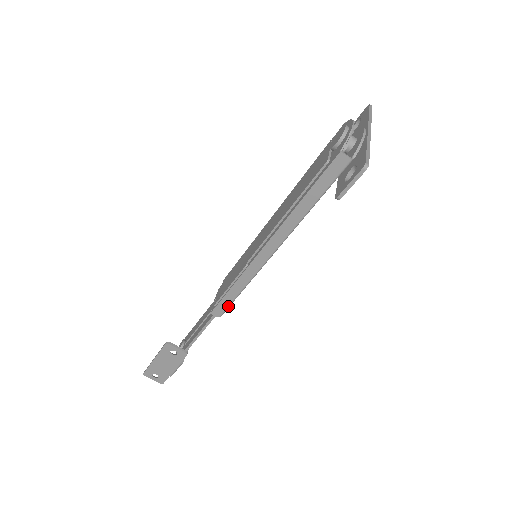
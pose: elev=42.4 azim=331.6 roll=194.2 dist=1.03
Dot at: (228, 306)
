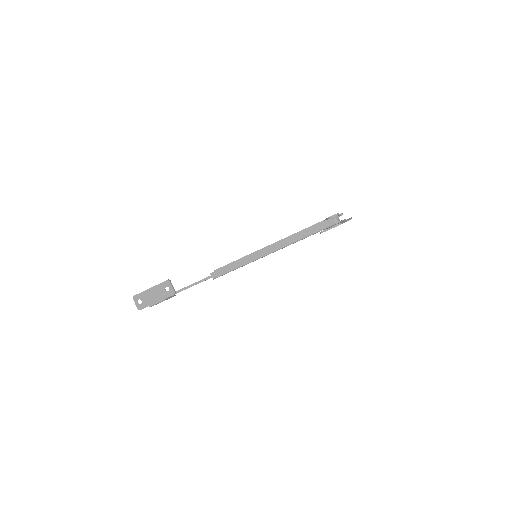
Dot at: (223, 274)
